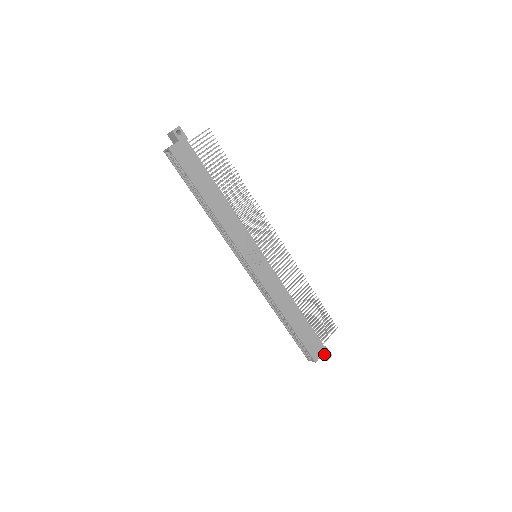
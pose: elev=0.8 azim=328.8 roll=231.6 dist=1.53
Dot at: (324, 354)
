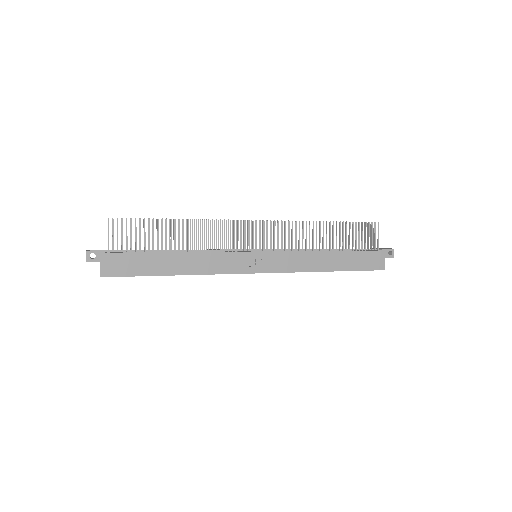
Dot at: (386, 256)
